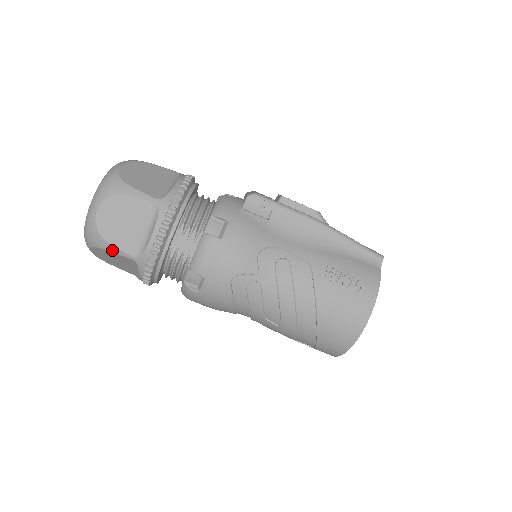
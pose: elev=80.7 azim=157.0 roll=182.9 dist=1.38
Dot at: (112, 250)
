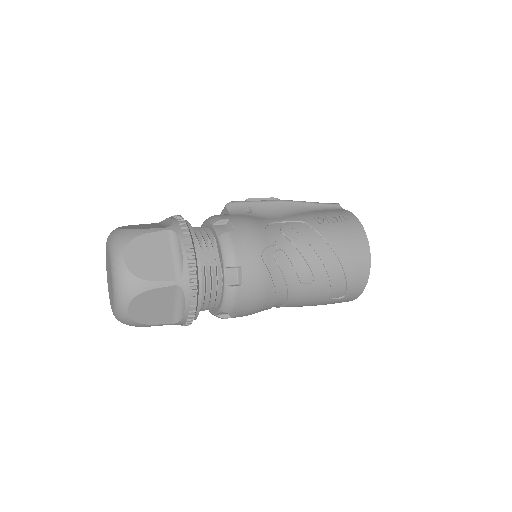
Dot at: (154, 287)
